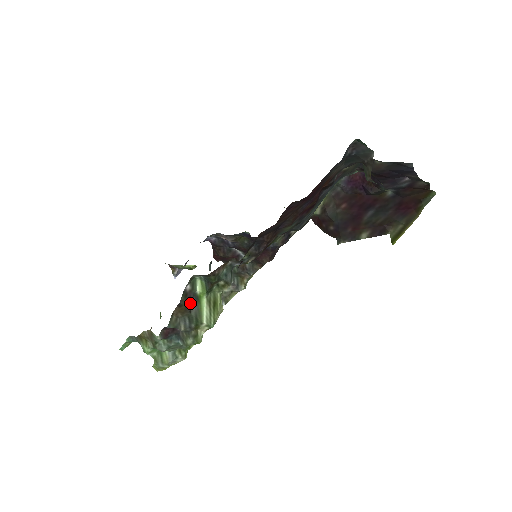
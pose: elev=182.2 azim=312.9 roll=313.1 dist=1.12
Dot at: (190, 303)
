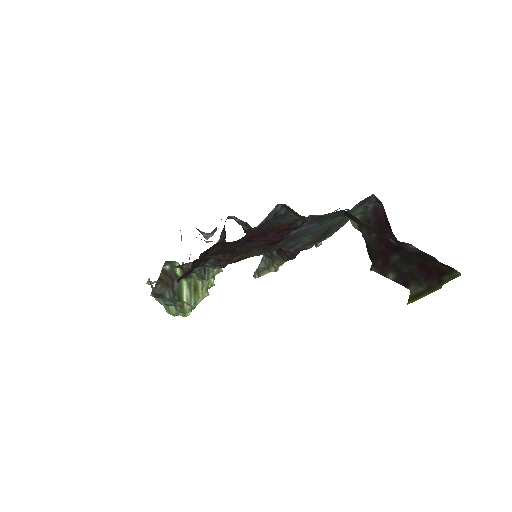
Dot at: (172, 280)
